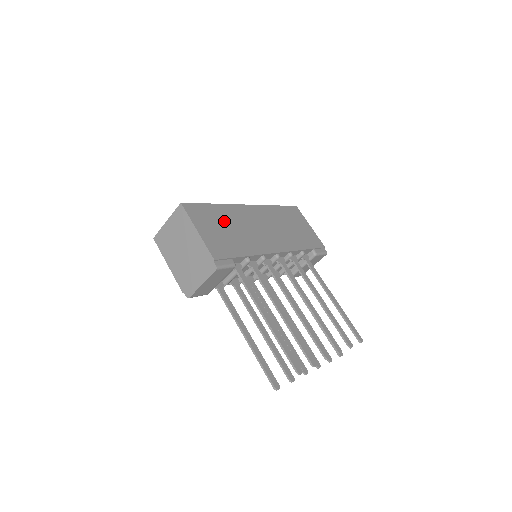
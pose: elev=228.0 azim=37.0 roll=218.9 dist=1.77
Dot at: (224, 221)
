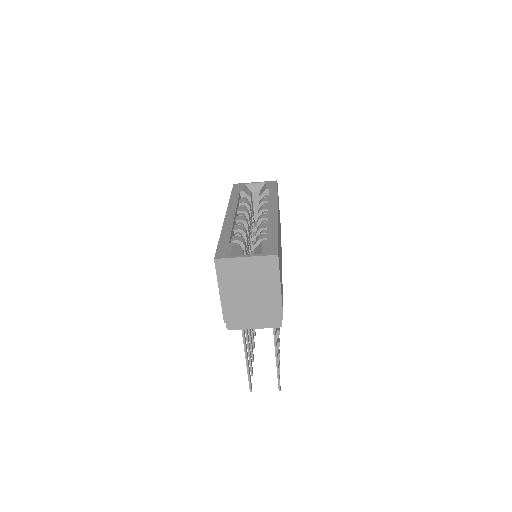
Dot at: occluded
